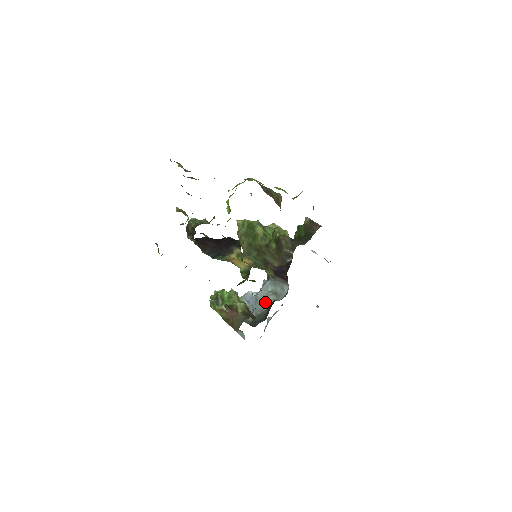
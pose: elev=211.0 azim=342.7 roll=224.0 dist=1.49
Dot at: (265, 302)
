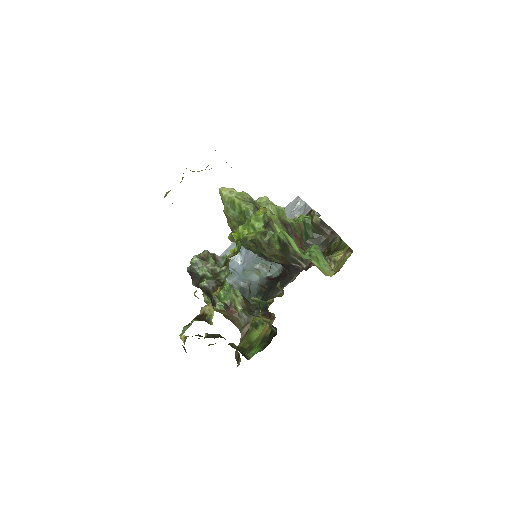
Dot at: (253, 273)
